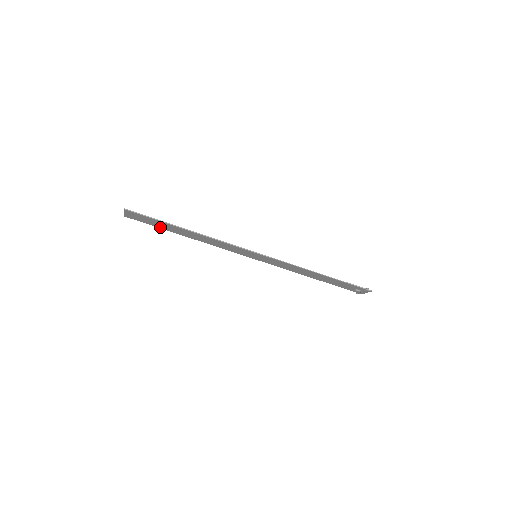
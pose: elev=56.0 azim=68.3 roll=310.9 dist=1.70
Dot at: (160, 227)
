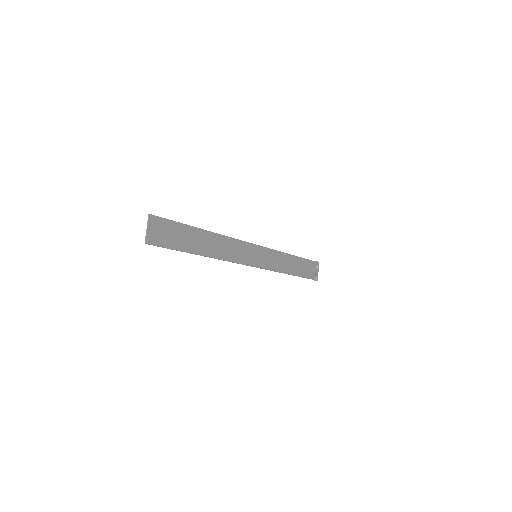
Dot at: (184, 227)
